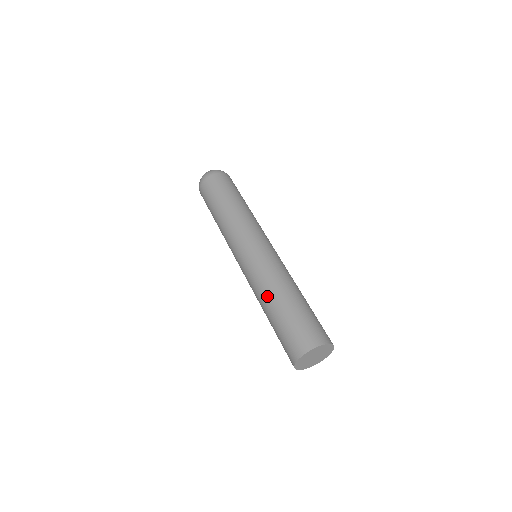
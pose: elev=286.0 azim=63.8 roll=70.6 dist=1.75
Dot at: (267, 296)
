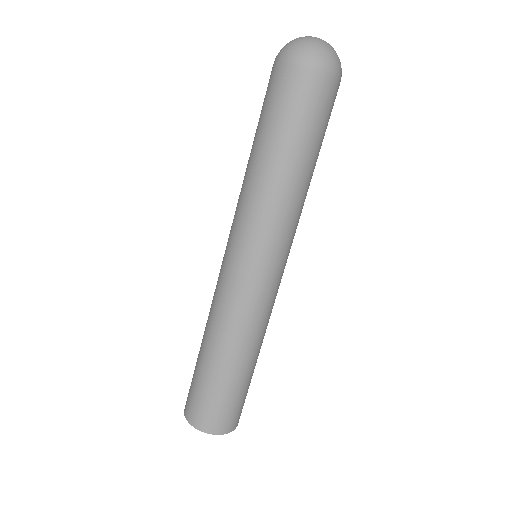
Dot at: (215, 340)
